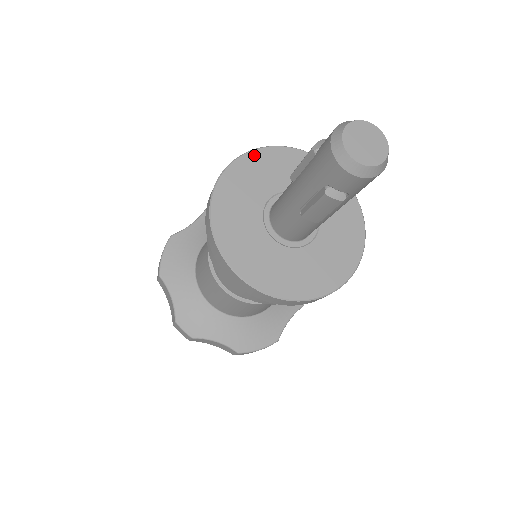
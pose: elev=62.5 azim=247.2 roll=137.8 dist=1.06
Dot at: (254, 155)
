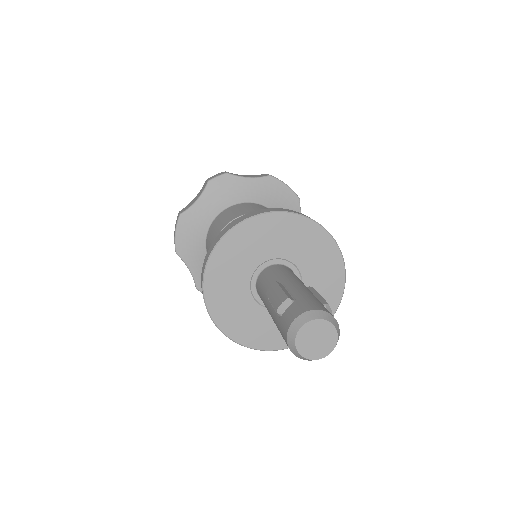
Dot at: (238, 231)
